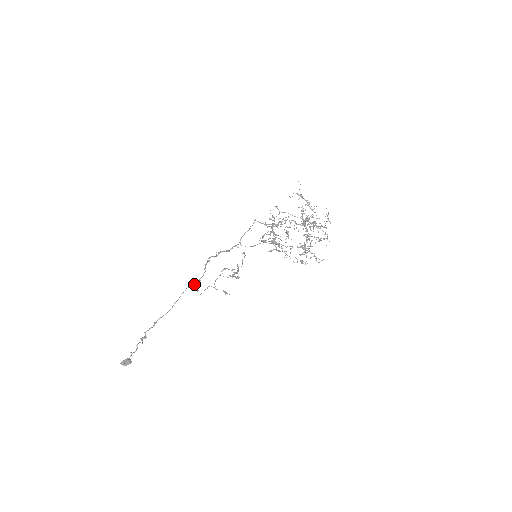
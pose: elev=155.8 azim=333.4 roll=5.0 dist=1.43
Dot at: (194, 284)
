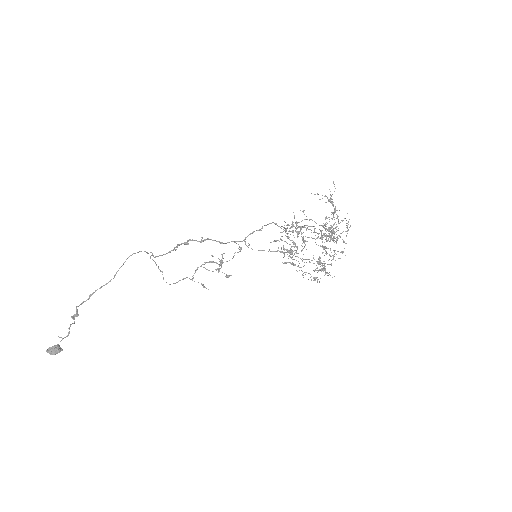
Dot at: (147, 252)
